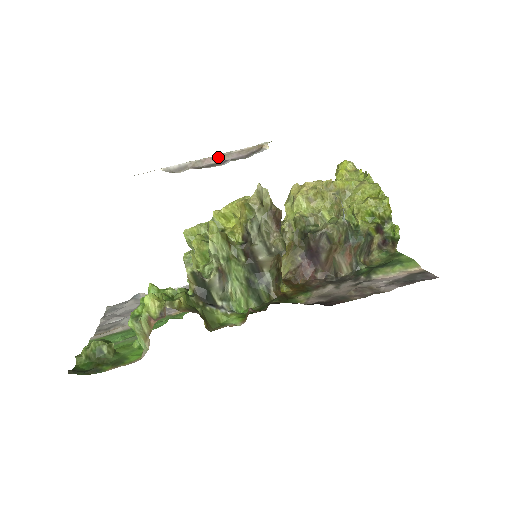
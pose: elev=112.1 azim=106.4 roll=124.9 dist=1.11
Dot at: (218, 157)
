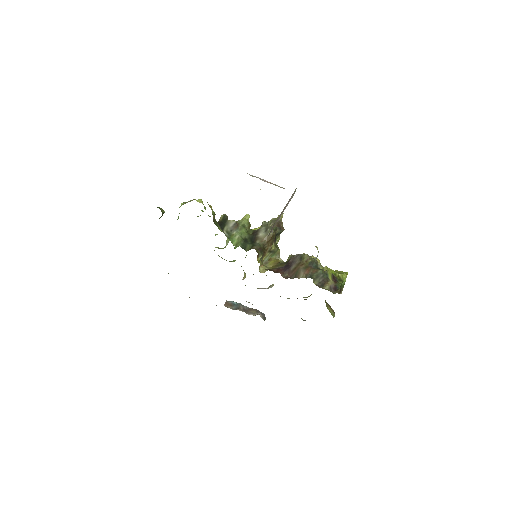
Dot at: (271, 183)
